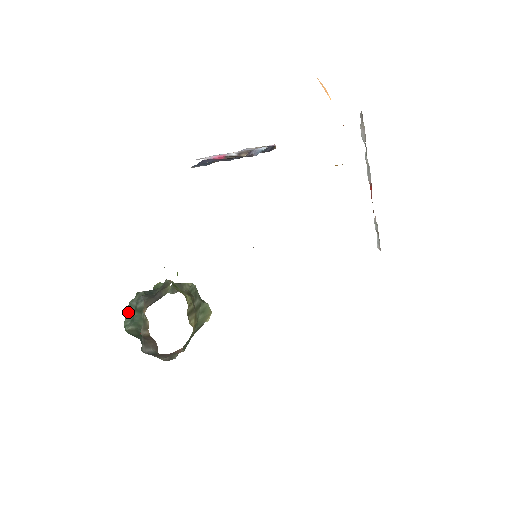
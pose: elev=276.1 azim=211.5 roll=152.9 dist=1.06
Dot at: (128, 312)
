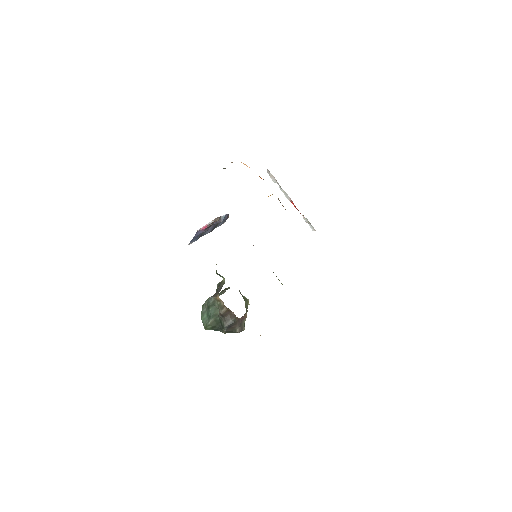
Dot at: (203, 318)
